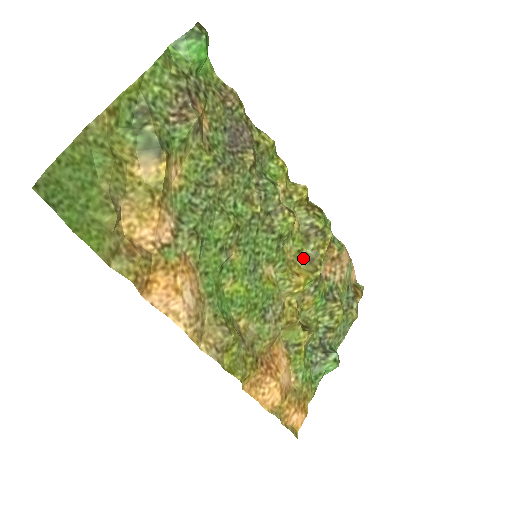
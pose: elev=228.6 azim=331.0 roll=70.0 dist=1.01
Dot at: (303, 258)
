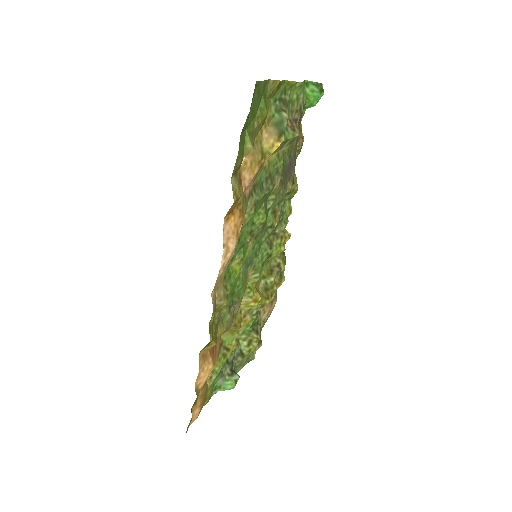
Dot at: (263, 284)
